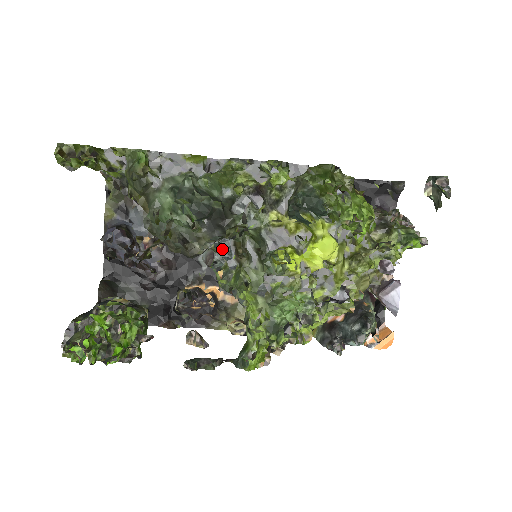
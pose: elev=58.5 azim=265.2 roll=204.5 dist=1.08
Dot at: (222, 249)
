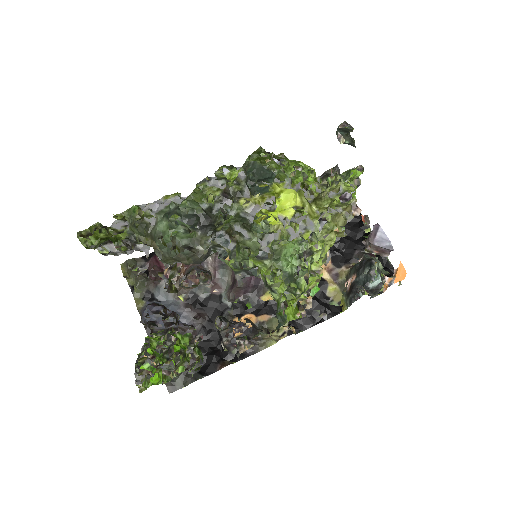
Dot at: (219, 240)
